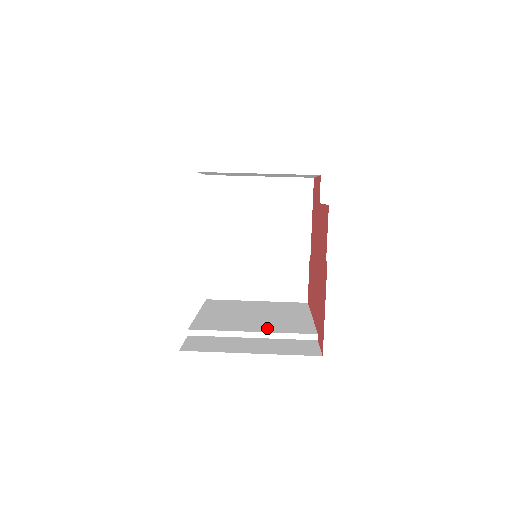
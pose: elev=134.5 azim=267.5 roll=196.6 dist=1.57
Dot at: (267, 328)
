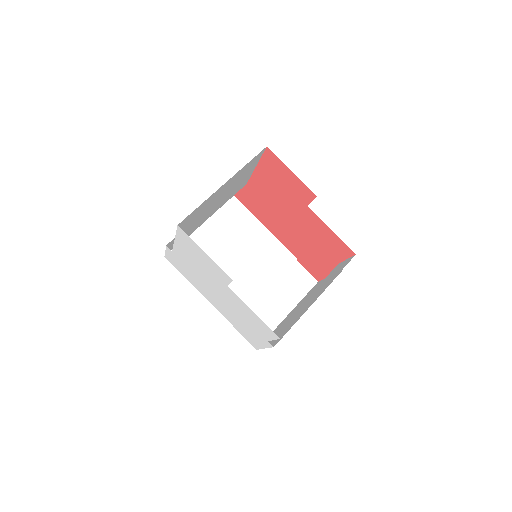
Dot at: (267, 277)
